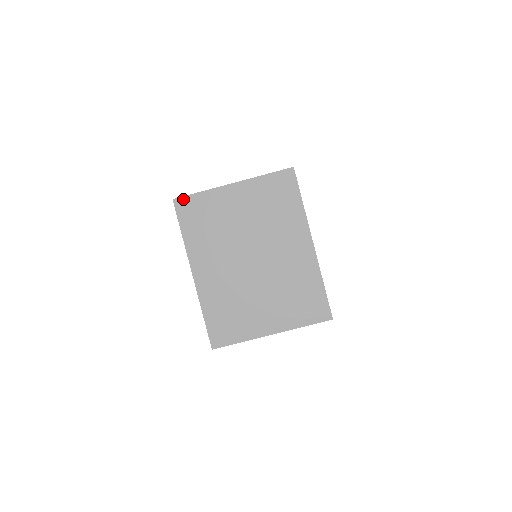
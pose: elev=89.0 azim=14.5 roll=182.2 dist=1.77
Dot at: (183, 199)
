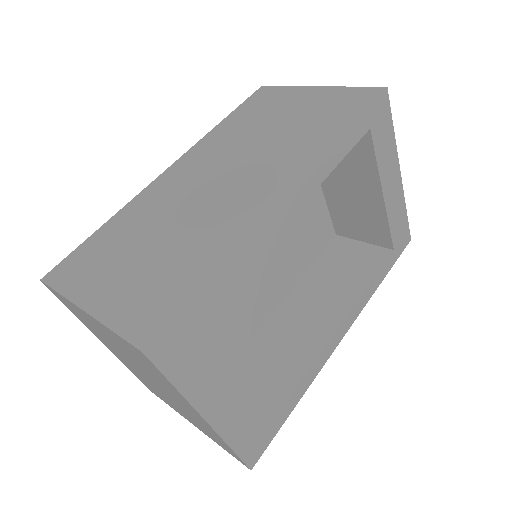
Dot at: (49, 287)
